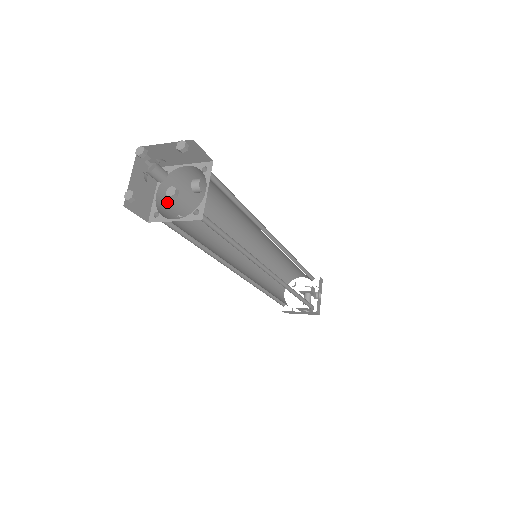
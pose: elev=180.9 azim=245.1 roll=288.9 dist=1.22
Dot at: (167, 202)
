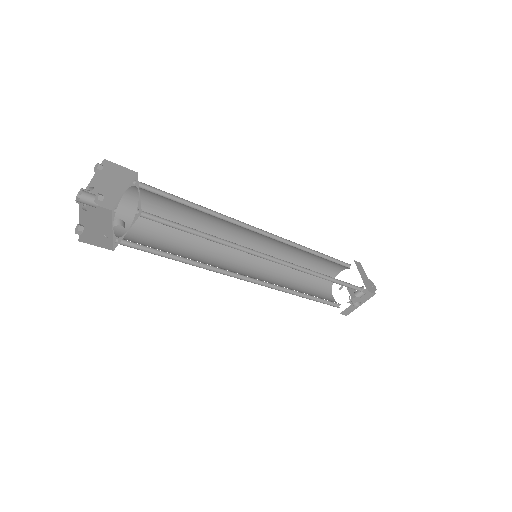
Dot at: (140, 198)
